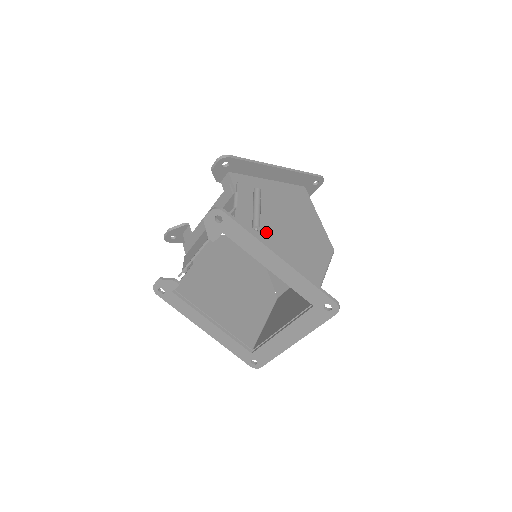
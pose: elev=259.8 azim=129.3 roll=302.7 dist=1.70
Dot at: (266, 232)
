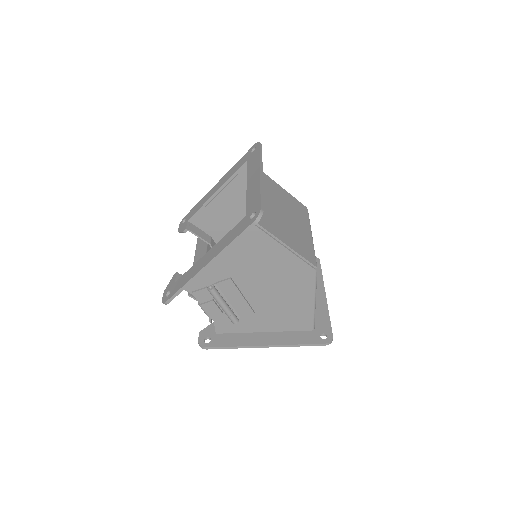
Dot at: (244, 313)
